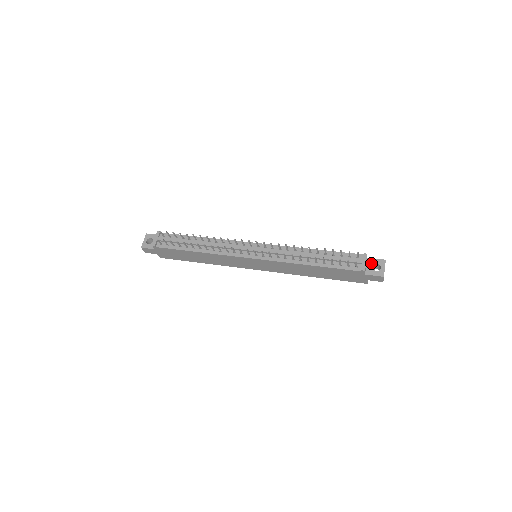
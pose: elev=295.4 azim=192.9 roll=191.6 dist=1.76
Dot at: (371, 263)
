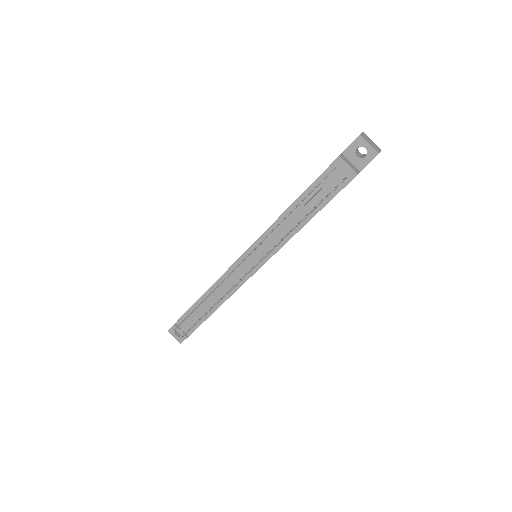
Dot at: (351, 155)
